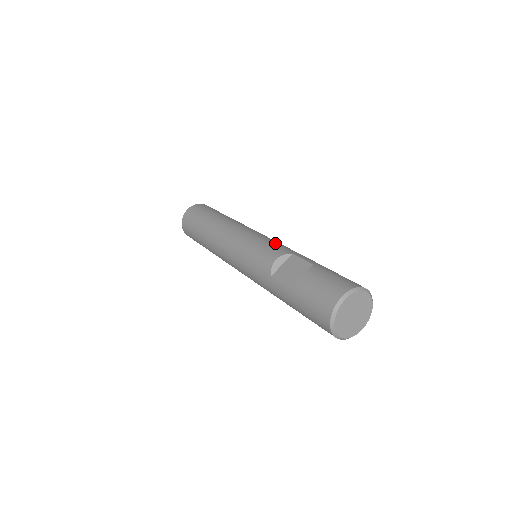
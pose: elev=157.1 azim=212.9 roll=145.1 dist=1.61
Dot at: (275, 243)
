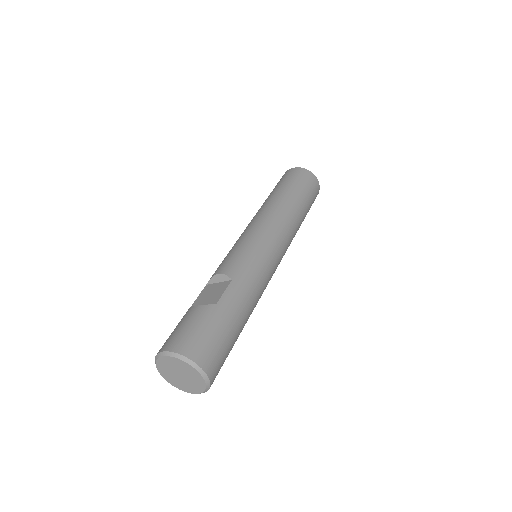
Dot at: (248, 258)
